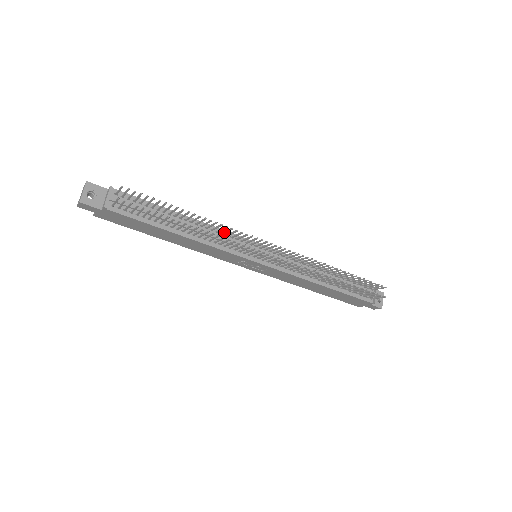
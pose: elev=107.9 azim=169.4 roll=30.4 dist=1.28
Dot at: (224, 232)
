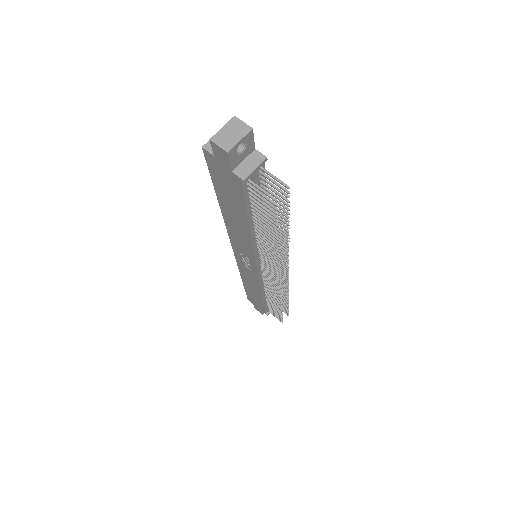
Dot at: occluded
